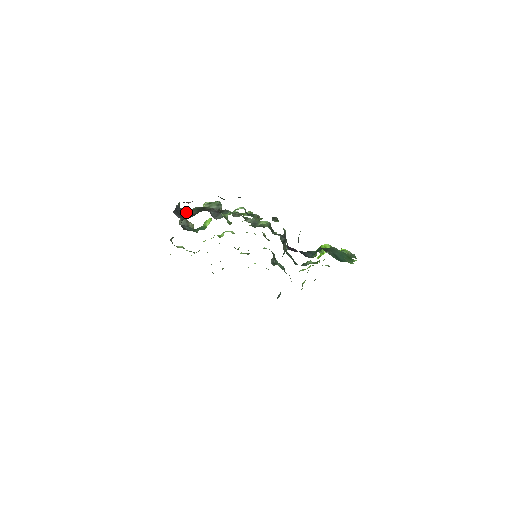
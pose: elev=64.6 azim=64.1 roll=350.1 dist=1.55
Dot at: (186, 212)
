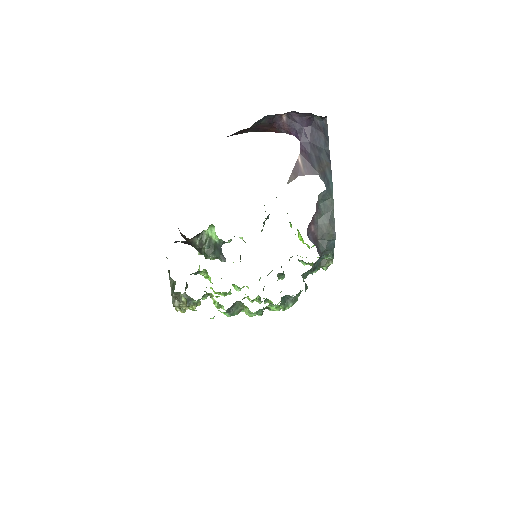
Dot at: occluded
